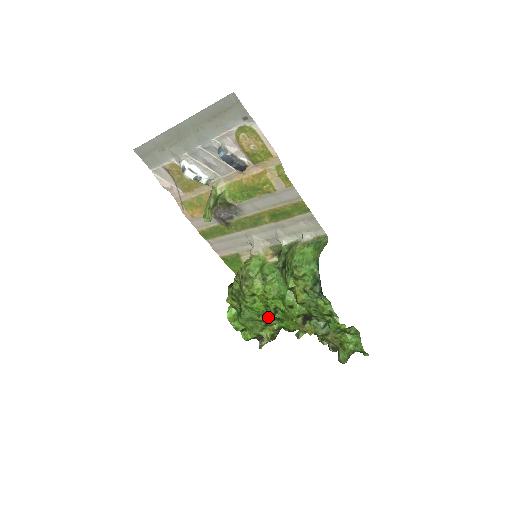
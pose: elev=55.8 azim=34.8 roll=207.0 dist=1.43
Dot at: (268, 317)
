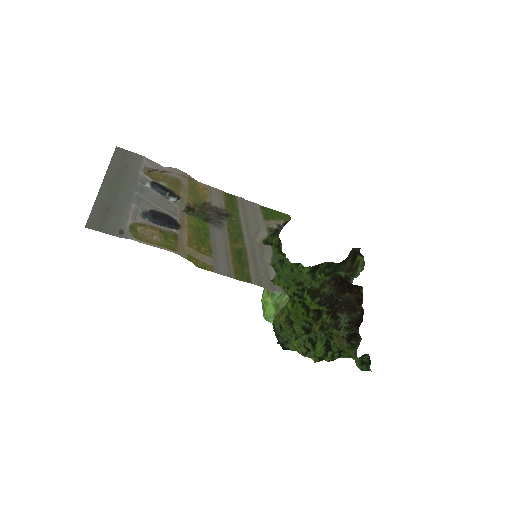
Dot at: (296, 288)
